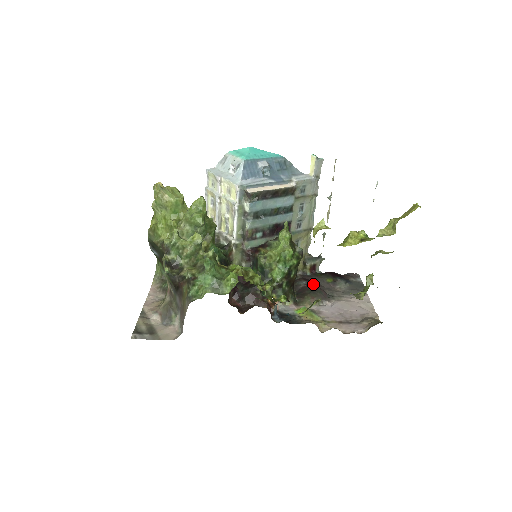
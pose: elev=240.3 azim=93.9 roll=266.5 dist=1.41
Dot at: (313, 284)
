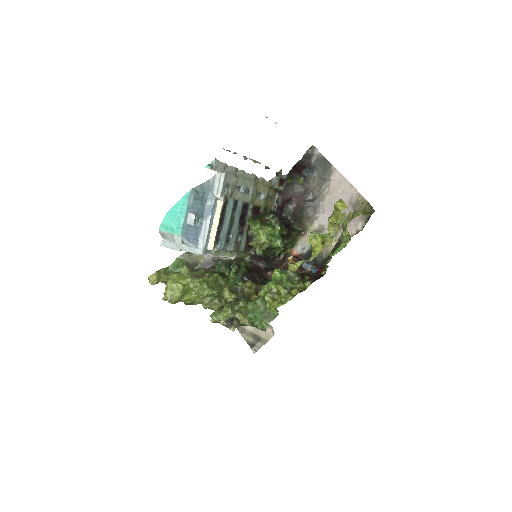
Dot at: (296, 202)
